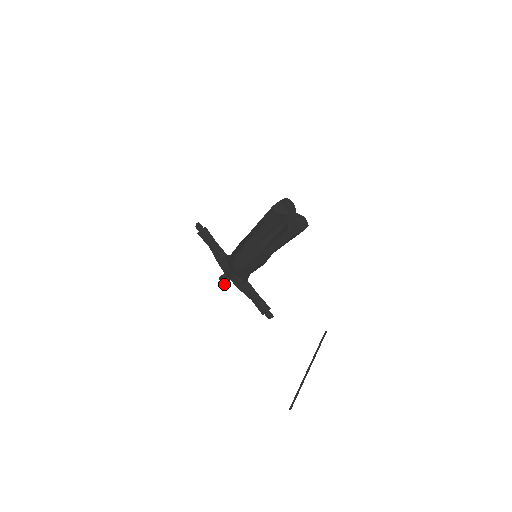
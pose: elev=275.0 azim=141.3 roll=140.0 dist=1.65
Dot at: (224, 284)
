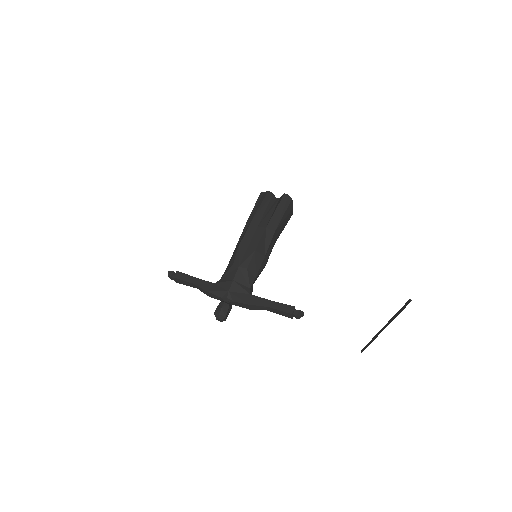
Dot at: (224, 315)
